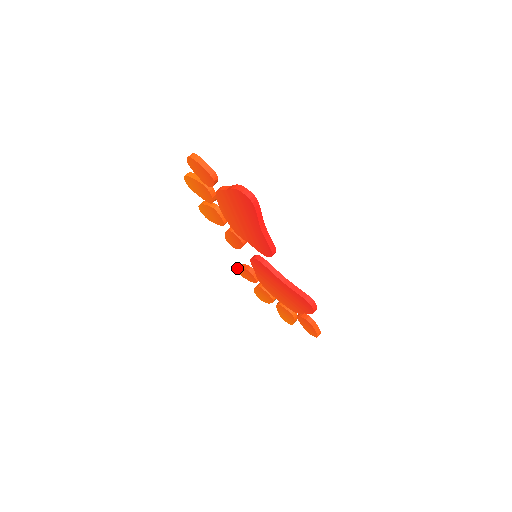
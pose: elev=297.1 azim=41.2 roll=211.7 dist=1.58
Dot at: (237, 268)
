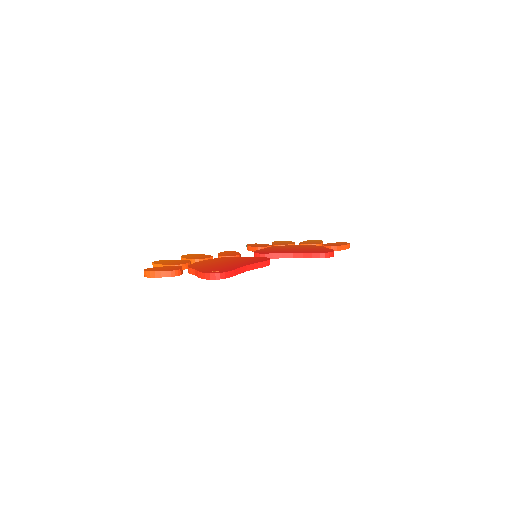
Dot at: occluded
